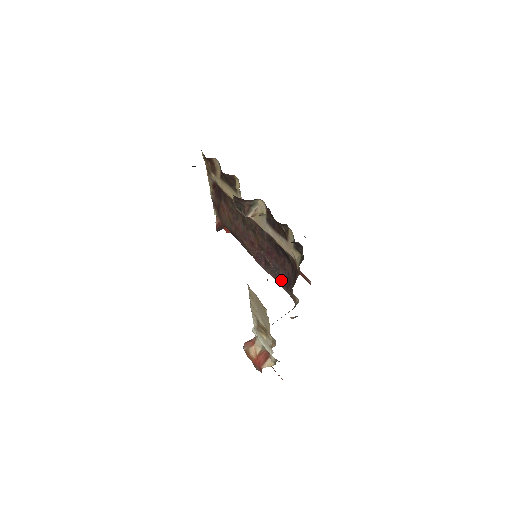
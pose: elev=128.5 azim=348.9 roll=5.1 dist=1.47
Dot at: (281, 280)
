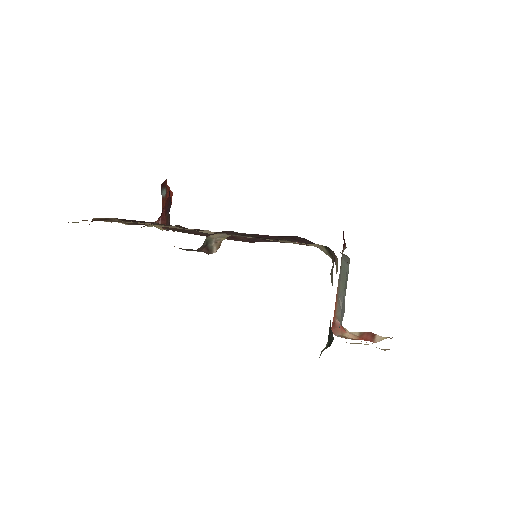
Dot at: (301, 244)
